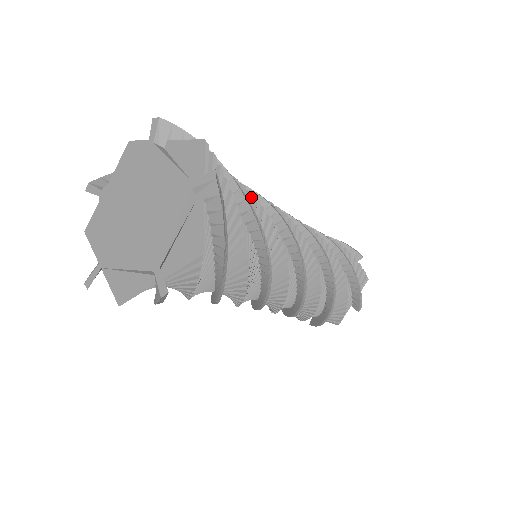
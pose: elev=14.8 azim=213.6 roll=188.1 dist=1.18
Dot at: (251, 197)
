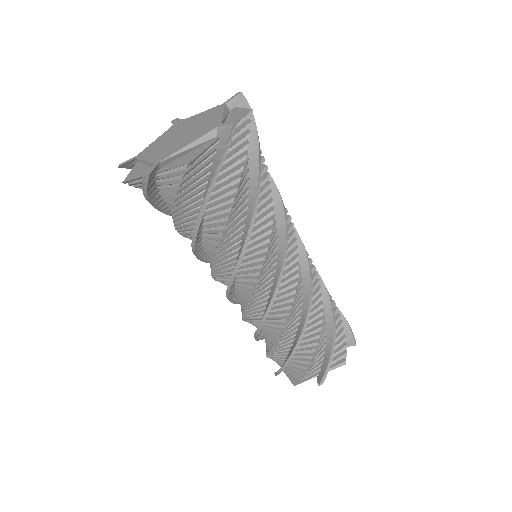
Dot at: occluded
